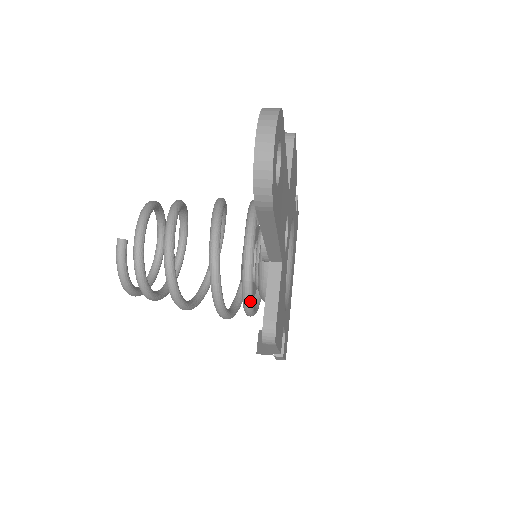
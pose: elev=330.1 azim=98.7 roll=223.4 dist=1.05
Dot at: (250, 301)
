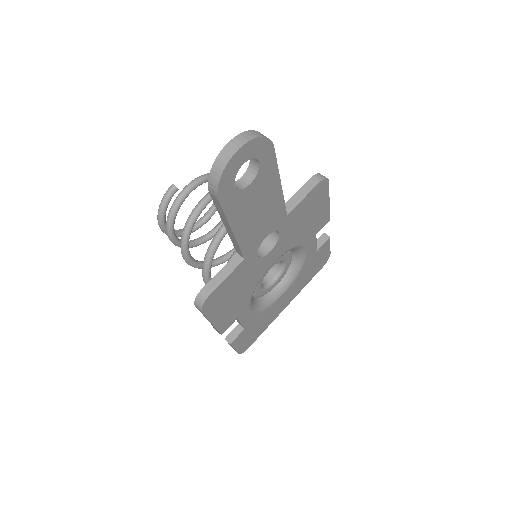
Dot at: occluded
